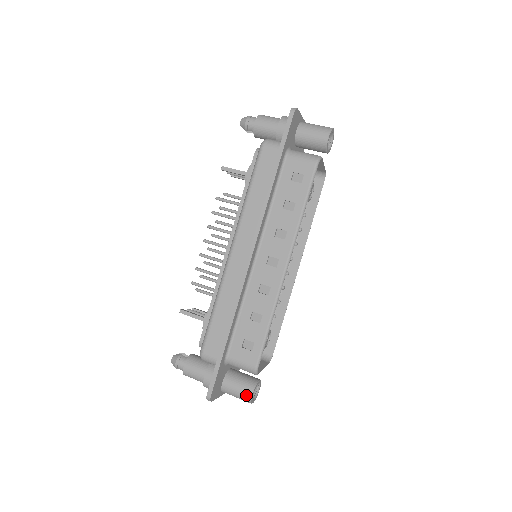
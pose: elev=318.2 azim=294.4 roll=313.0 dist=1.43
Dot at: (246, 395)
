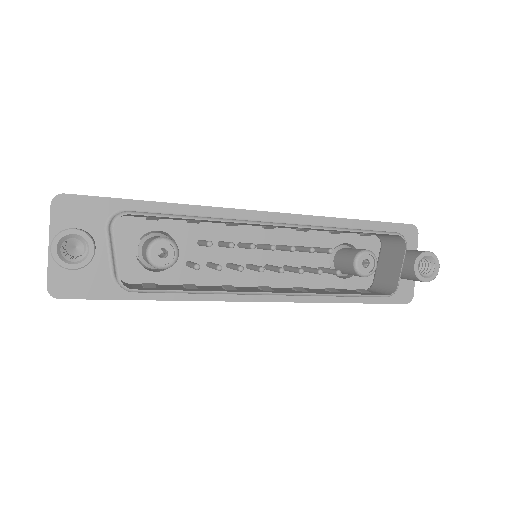
Dot at: (70, 228)
